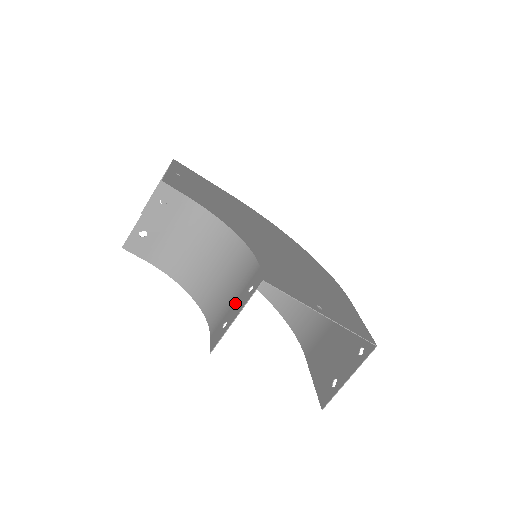
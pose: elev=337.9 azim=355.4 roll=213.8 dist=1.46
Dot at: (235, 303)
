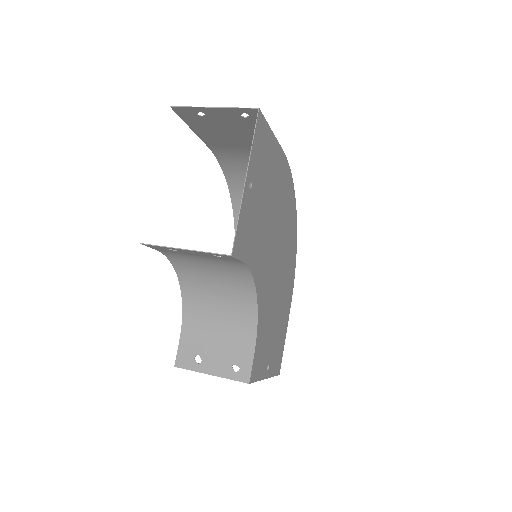
Dot at: (216, 352)
